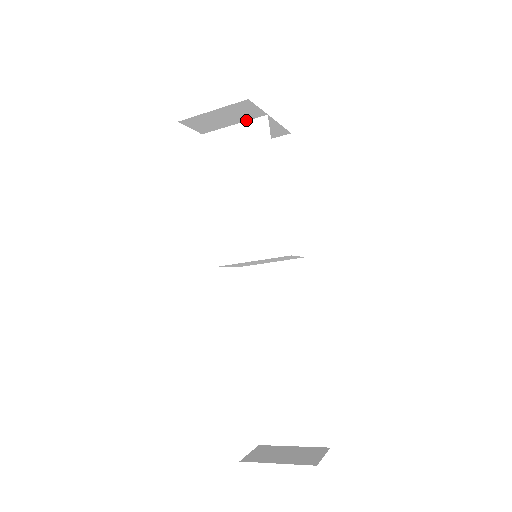
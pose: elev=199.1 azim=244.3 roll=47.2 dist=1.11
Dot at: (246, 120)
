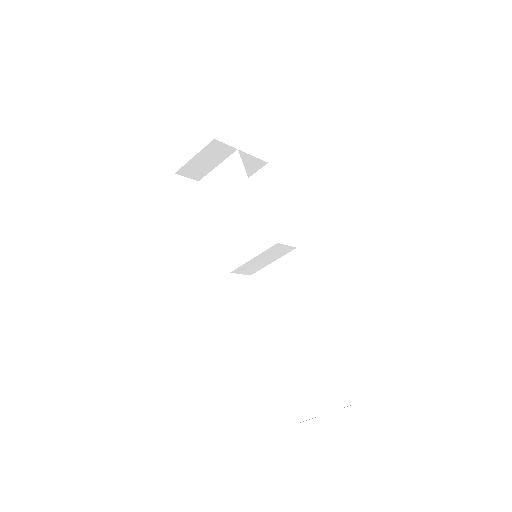
Dot at: (224, 159)
